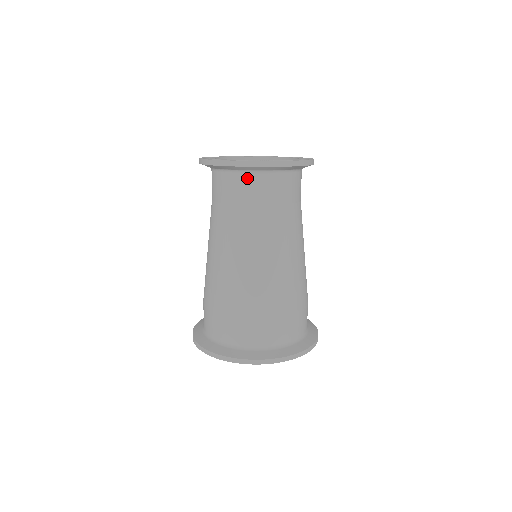
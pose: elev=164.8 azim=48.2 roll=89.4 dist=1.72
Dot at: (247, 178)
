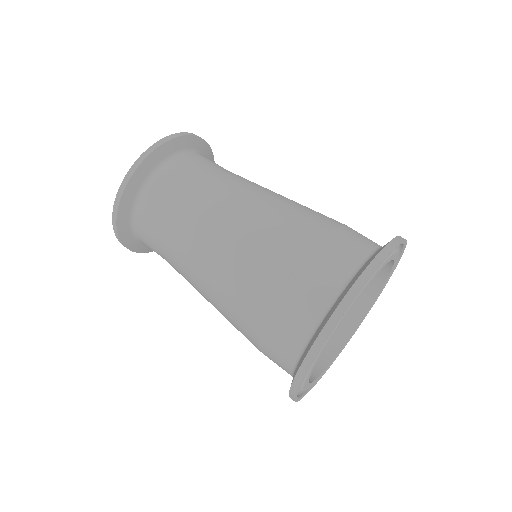
Dot at: (138, 227)
